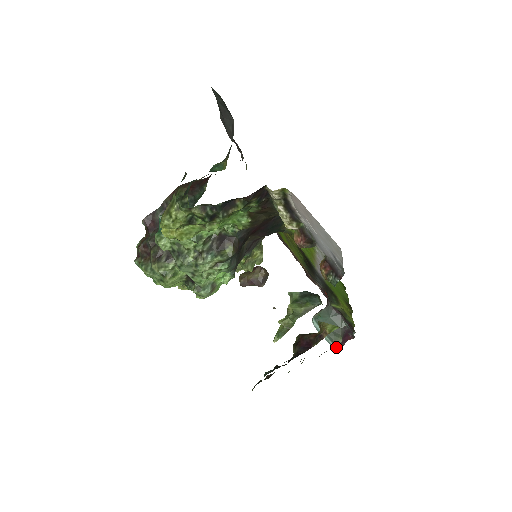
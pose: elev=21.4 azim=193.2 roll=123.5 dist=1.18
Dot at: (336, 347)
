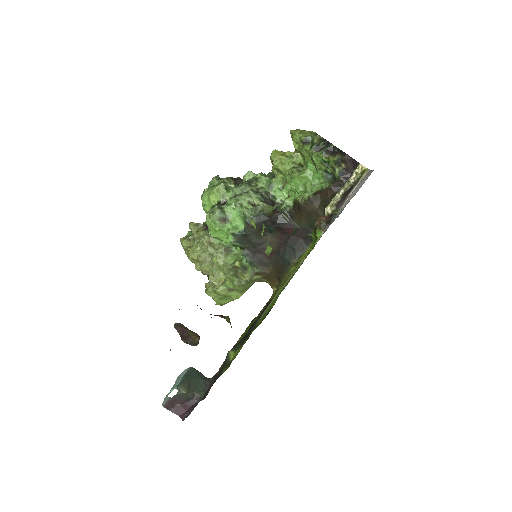
Dot at: (177, 387)
